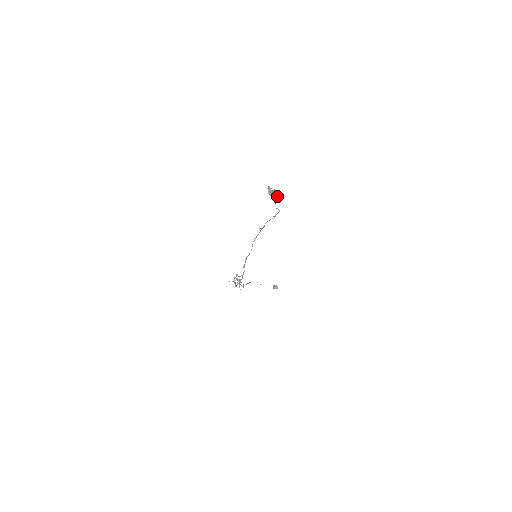
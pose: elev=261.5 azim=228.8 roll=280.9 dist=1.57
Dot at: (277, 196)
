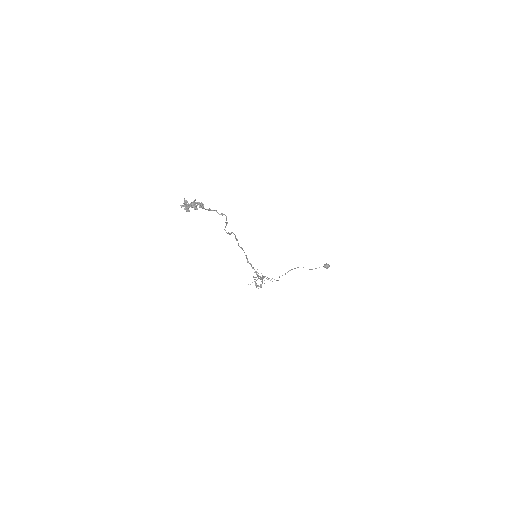
Dot at: (199, 207)
